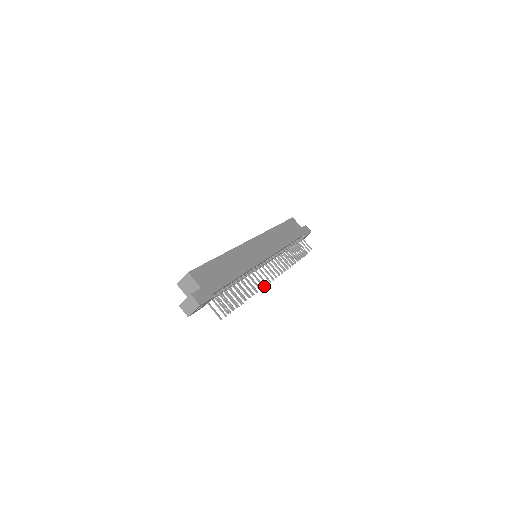
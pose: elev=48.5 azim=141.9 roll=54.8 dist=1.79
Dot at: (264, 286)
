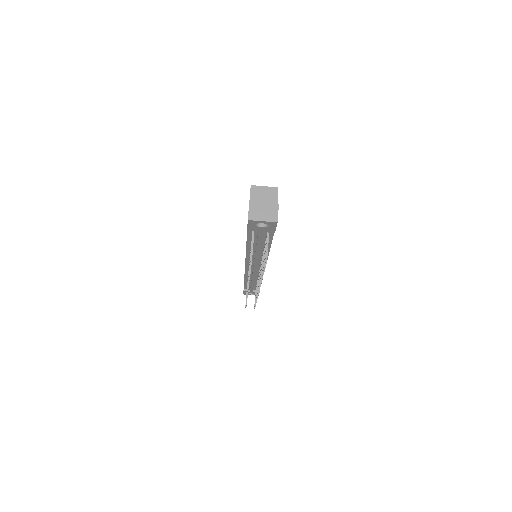
Dot at: occluded
